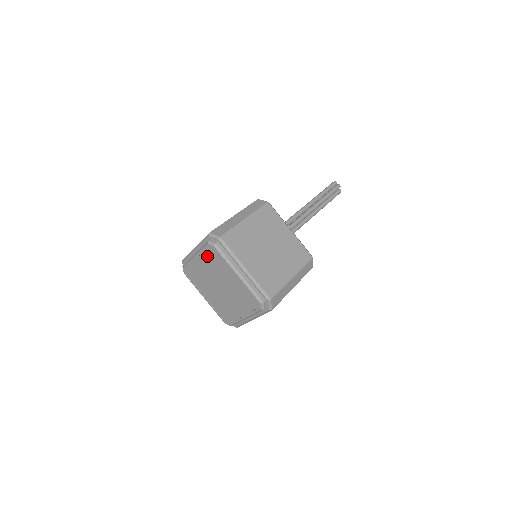
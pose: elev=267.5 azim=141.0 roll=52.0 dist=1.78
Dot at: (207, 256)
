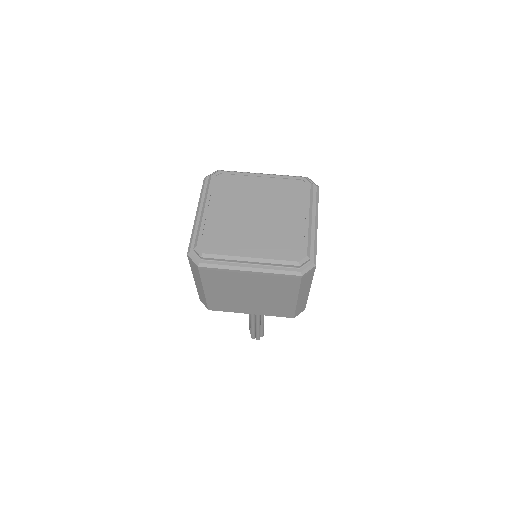
Dot at: (218, 191)
